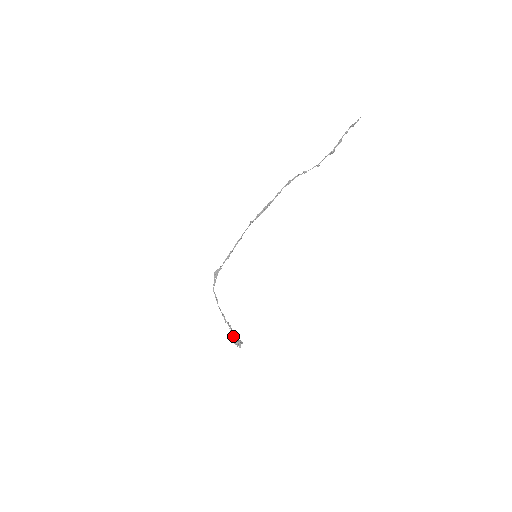
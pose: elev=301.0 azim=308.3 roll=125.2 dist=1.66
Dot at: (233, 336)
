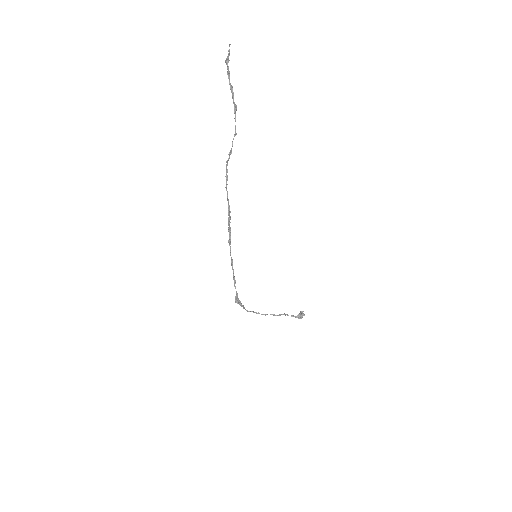
Dot at: occluded
